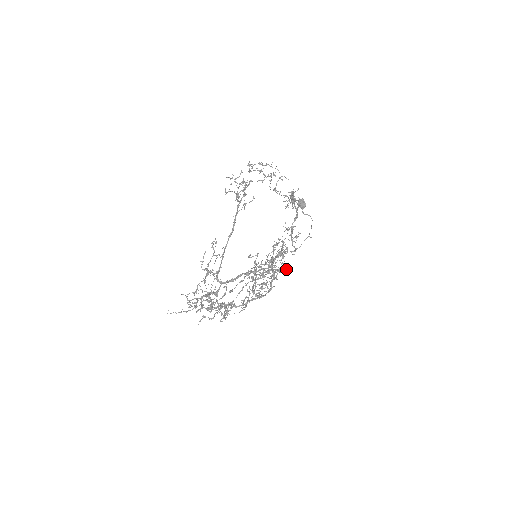
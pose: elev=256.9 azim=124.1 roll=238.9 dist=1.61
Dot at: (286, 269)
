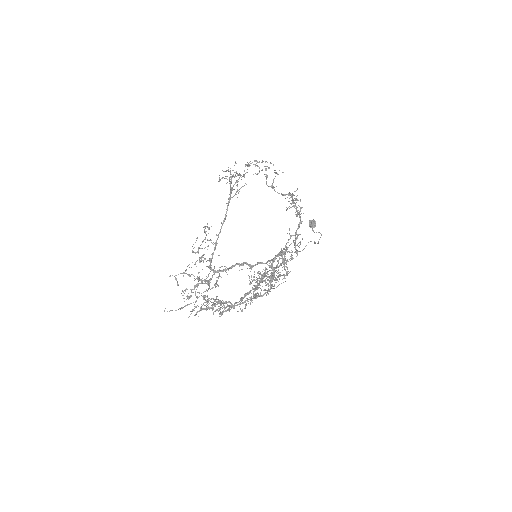
Dot at: occluded
